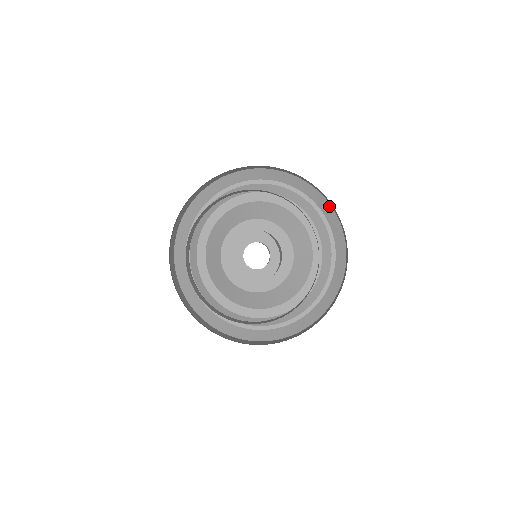
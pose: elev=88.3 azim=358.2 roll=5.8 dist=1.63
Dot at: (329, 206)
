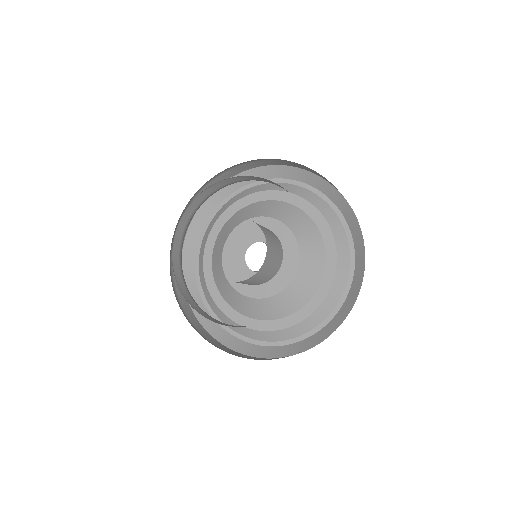
Dot at: (250, 172)
